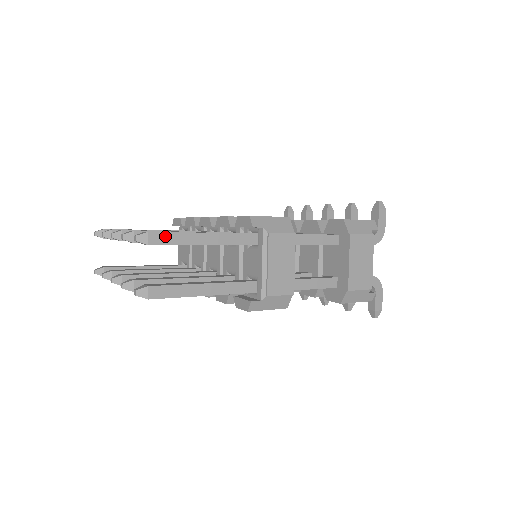
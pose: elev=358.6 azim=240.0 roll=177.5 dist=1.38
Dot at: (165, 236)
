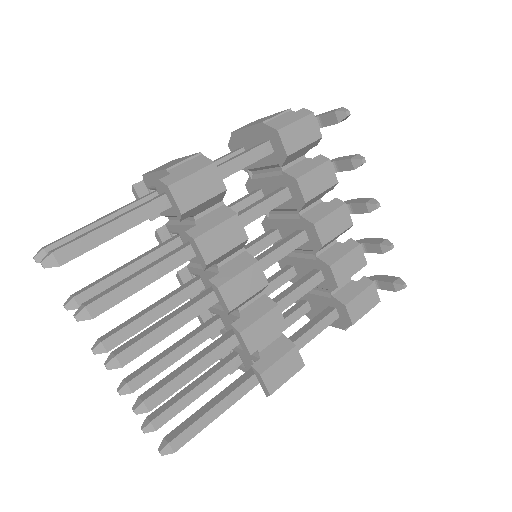
Dot at: (187, 440)
